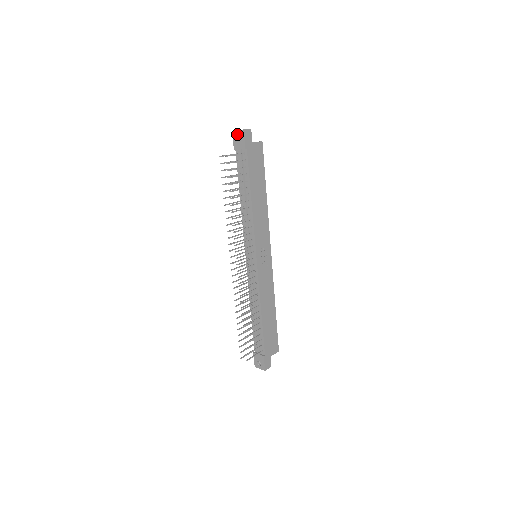
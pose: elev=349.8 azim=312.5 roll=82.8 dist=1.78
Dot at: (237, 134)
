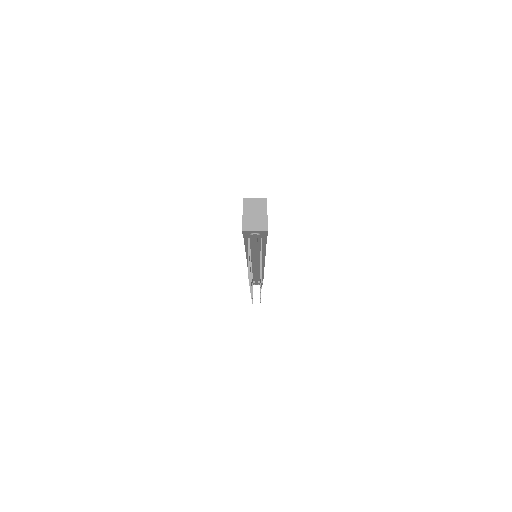
Dot at: (252, 232)
